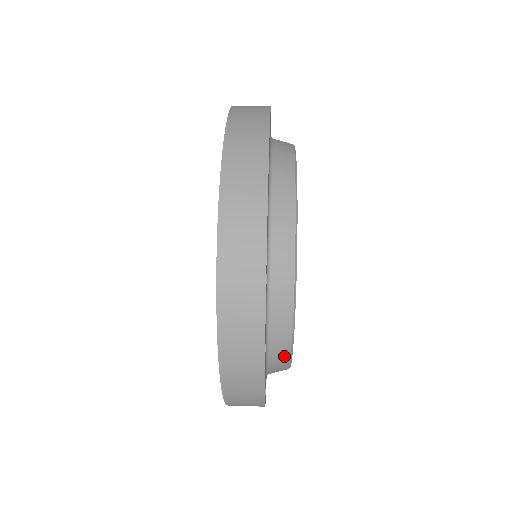
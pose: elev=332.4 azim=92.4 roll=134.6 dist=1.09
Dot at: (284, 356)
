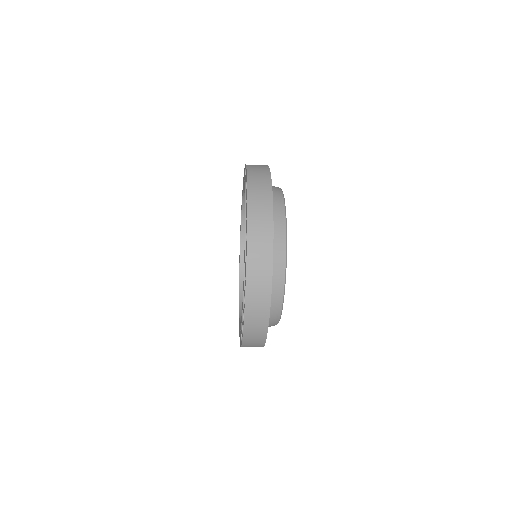
Dot at: (282, 245)
